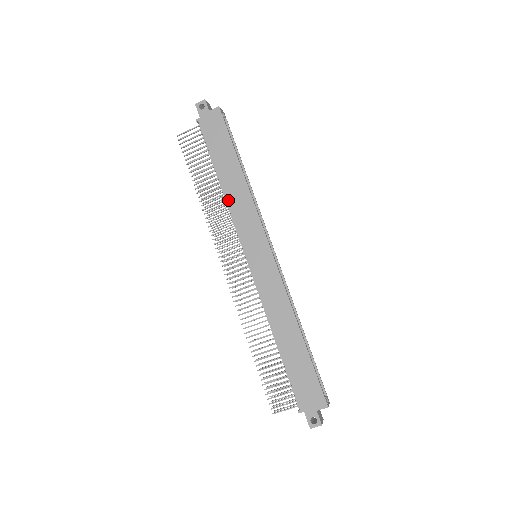
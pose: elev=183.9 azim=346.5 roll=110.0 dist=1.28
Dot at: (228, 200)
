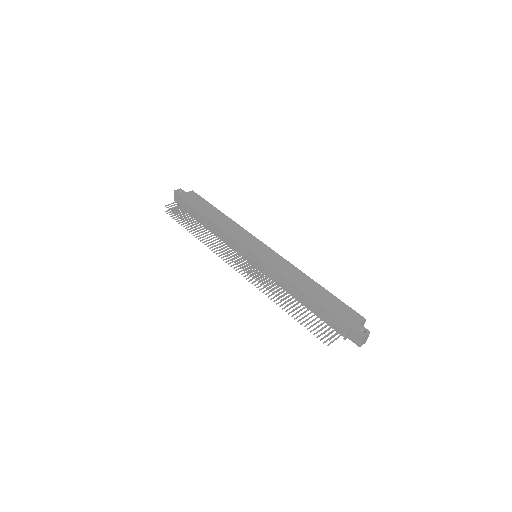
Dot at: (222, 228)
